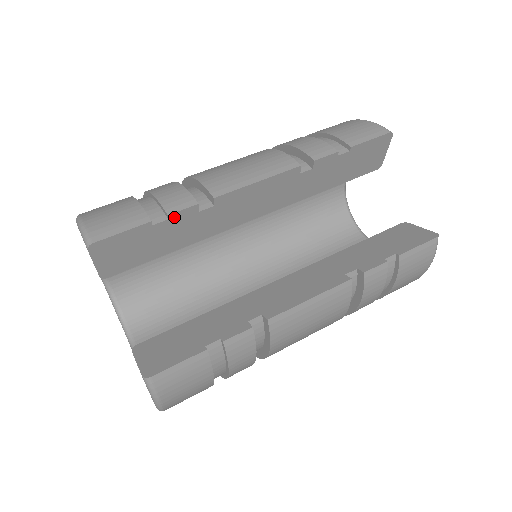
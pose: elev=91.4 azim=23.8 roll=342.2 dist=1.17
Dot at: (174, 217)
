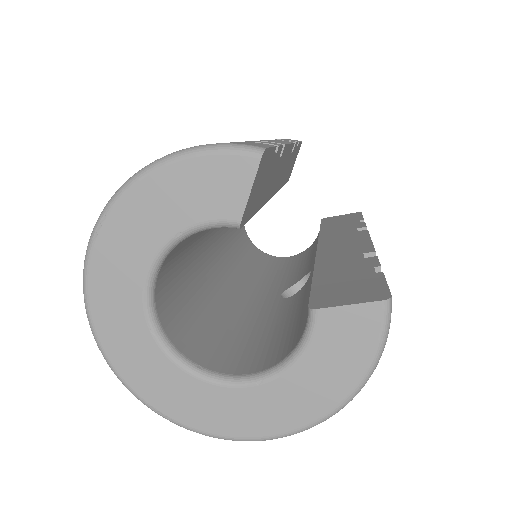
Dot at: (277, 153)
